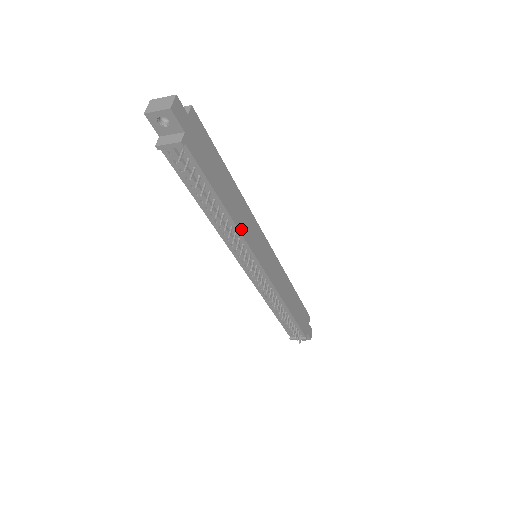
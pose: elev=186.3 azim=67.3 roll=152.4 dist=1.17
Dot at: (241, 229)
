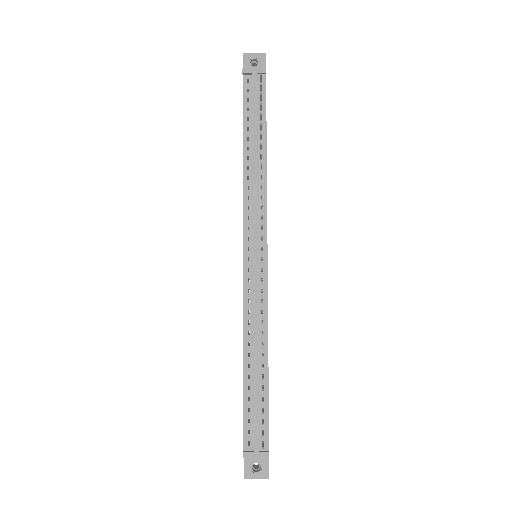
Dot at: occluded
